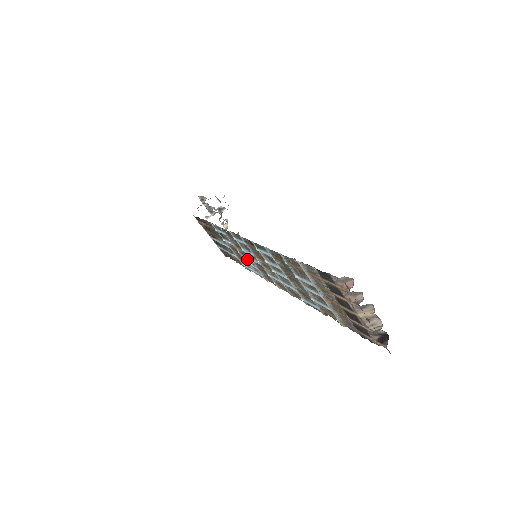
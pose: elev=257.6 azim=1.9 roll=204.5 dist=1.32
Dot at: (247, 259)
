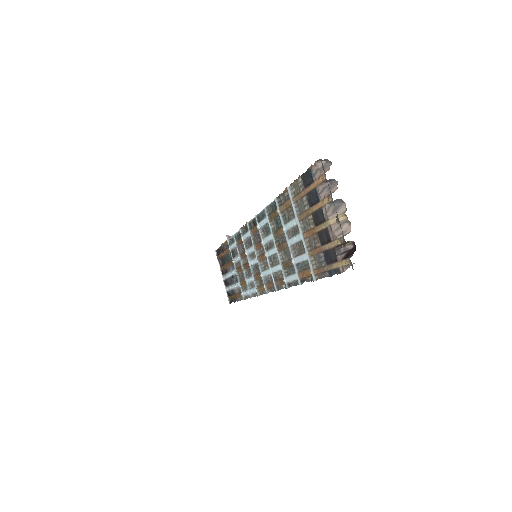
Dot at: (247, 274)
